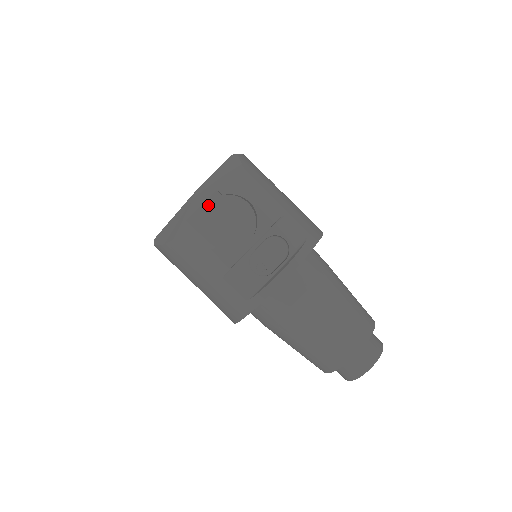
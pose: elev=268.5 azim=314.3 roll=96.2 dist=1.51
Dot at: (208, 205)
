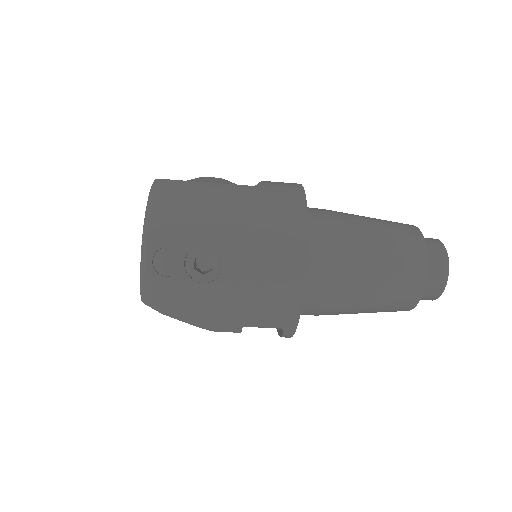
Dot at: occluded
